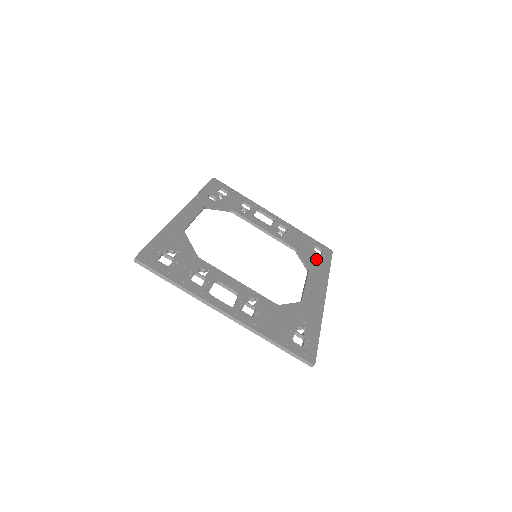
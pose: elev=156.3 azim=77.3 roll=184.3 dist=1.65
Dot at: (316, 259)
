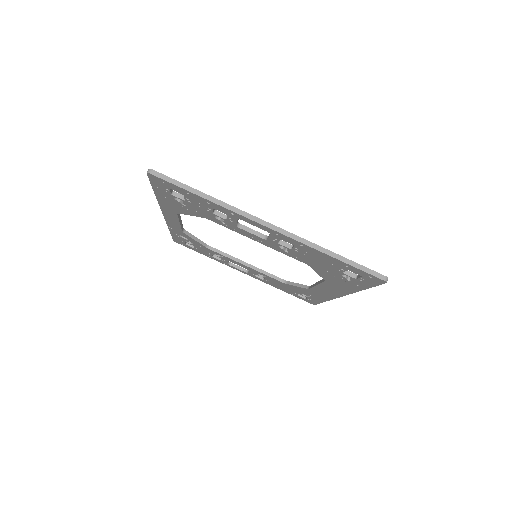
Dot at: occluded
